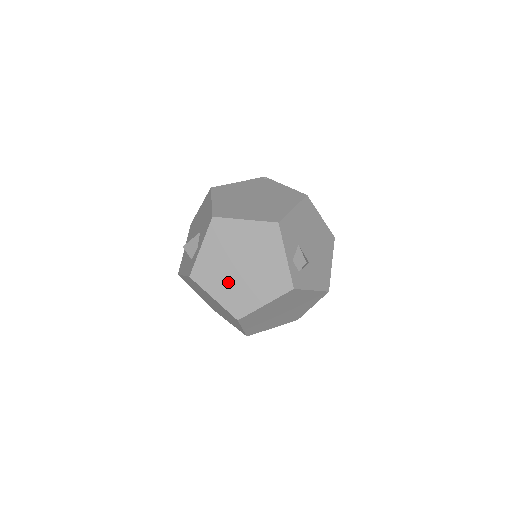
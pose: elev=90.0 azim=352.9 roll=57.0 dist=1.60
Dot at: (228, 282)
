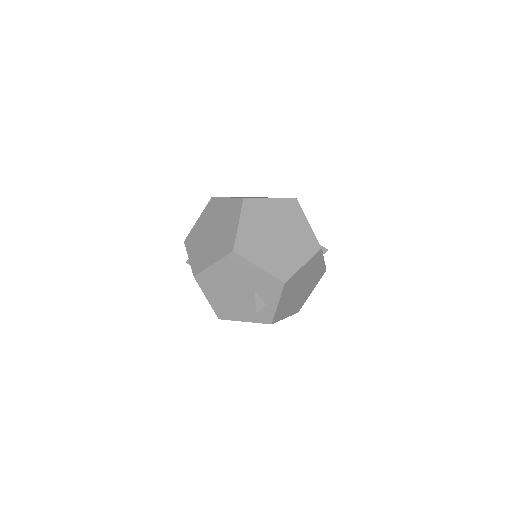
Dot at: (294, 303)
